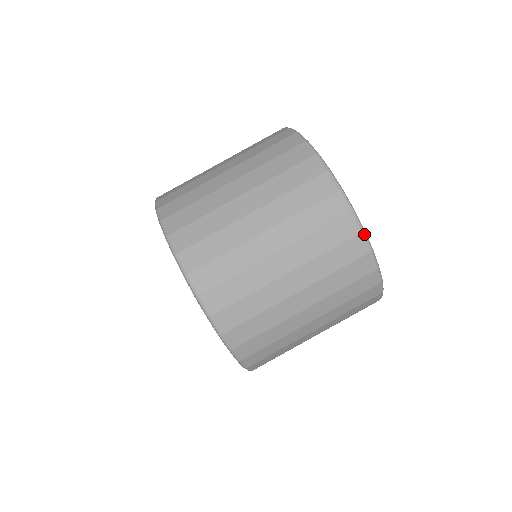
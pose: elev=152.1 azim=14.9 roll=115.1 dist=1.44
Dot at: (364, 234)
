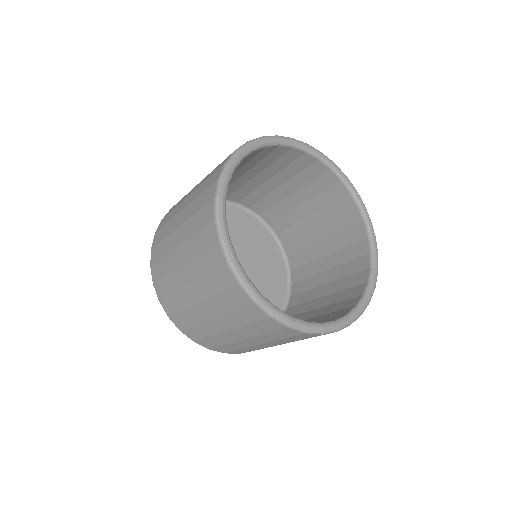
Dot at: (291, 328)
